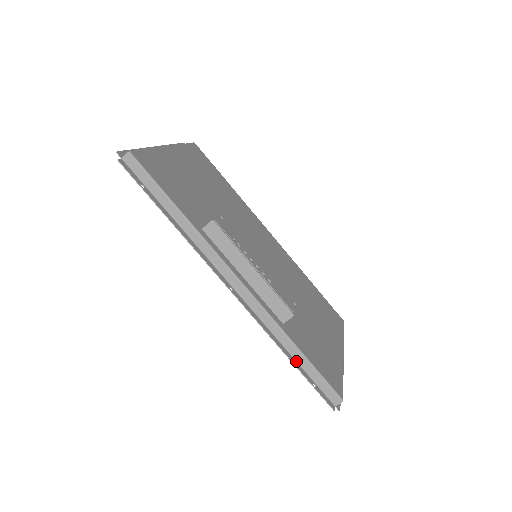
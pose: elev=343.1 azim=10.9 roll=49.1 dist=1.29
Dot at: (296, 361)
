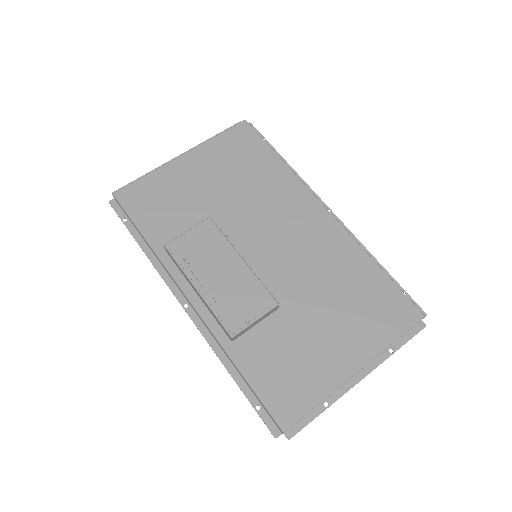
Dot at: (243, 380)
